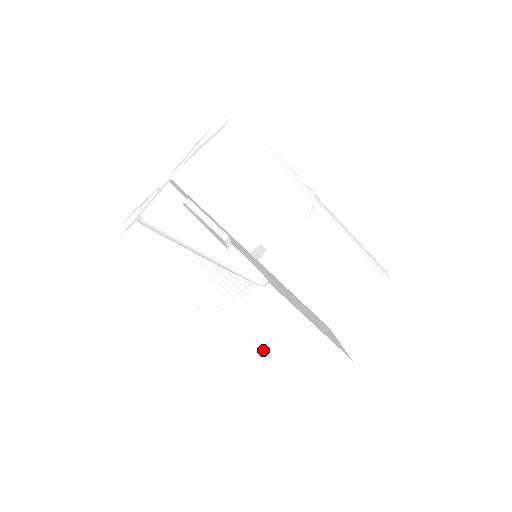
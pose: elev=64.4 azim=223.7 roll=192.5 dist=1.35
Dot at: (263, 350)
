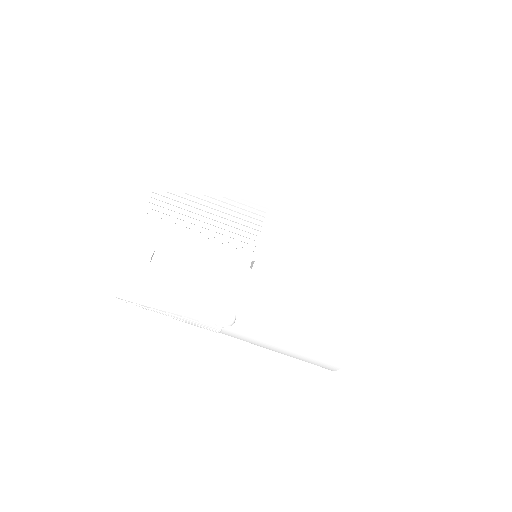
Dot at: occluded
